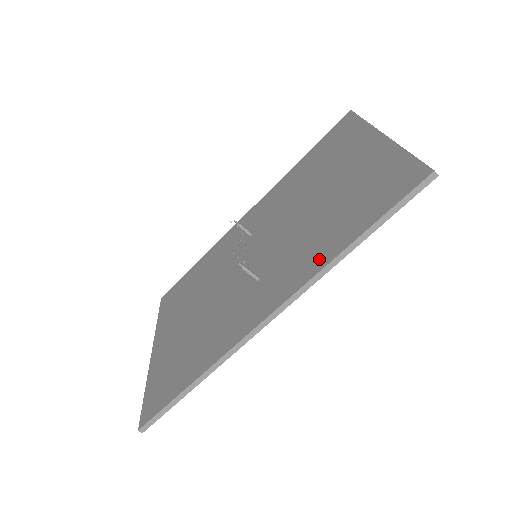
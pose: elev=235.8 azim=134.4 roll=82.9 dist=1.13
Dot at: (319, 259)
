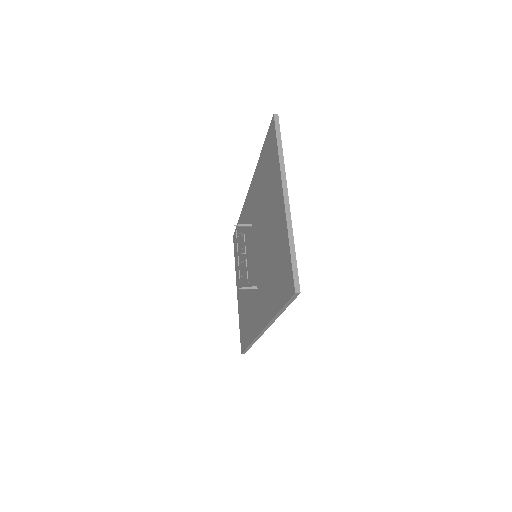
Dot at: (270, 309)
